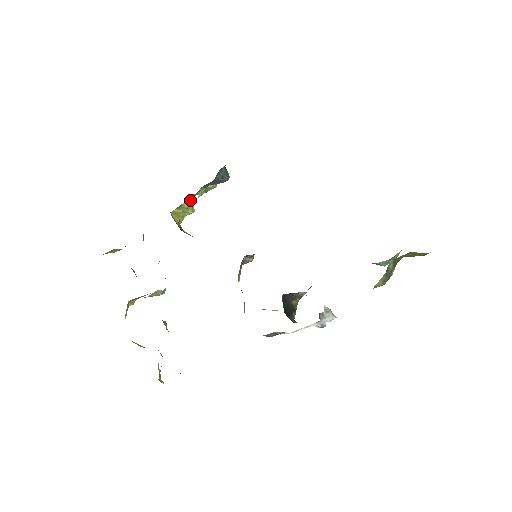
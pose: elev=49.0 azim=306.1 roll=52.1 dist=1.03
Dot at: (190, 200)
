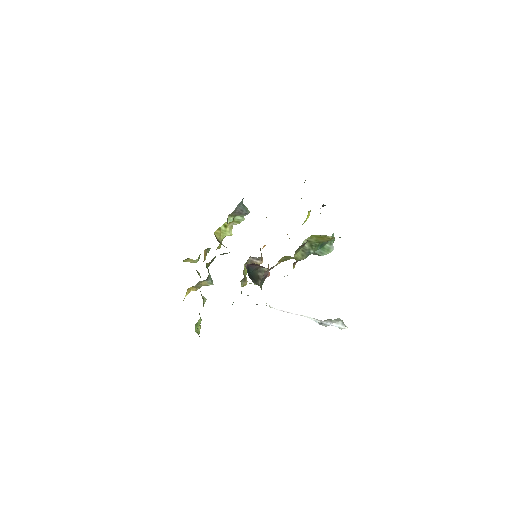
Dot at: (227, 226)
